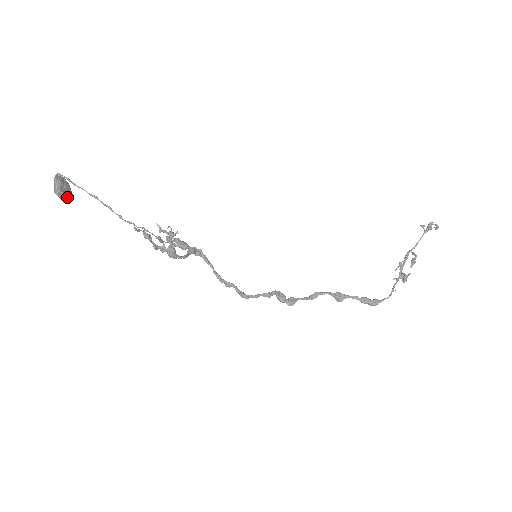
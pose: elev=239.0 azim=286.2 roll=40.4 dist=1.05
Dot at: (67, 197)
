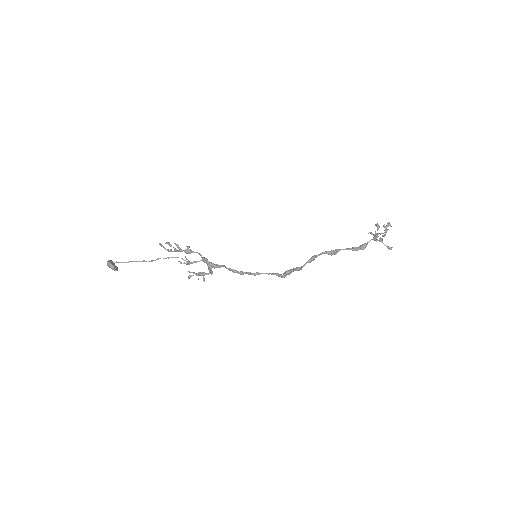
Dot at: (115, 268)
